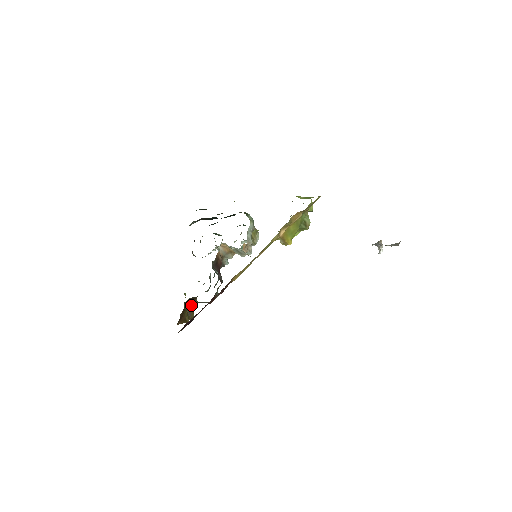
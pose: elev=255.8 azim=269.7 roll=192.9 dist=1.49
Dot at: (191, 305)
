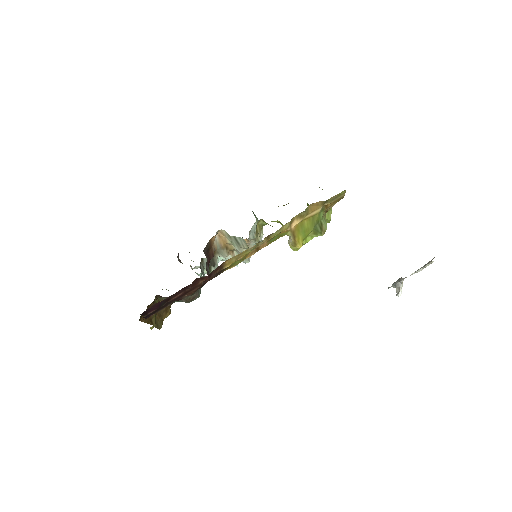
Dot at: (162, 310)
